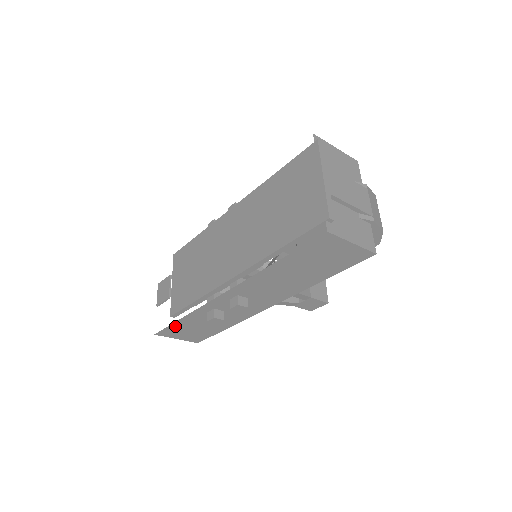
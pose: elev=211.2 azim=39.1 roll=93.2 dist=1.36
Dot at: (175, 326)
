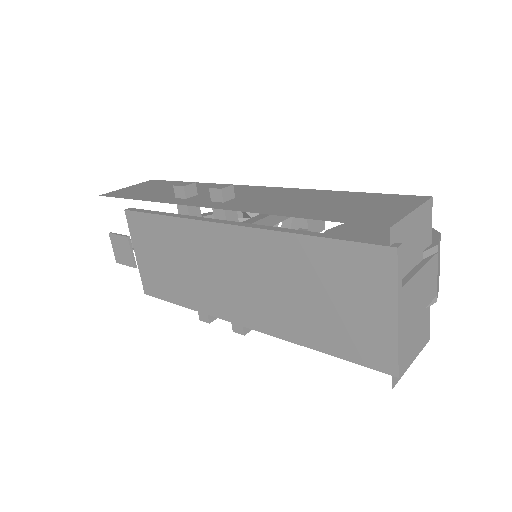
Dot at: occluded
